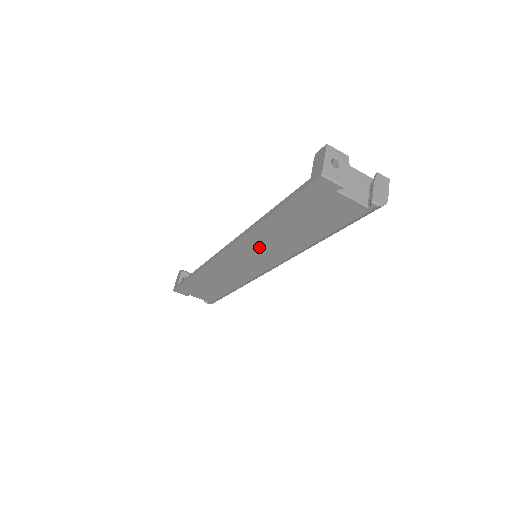
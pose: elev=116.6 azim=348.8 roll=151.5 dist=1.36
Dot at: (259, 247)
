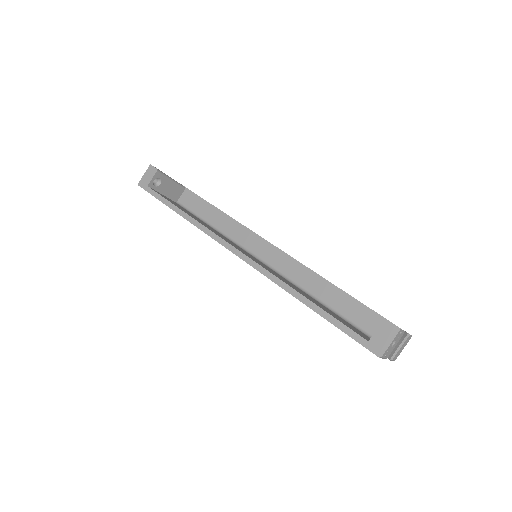
Dot at: occluded
